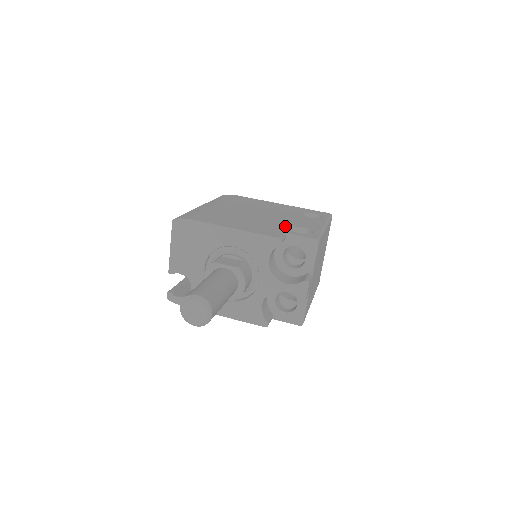
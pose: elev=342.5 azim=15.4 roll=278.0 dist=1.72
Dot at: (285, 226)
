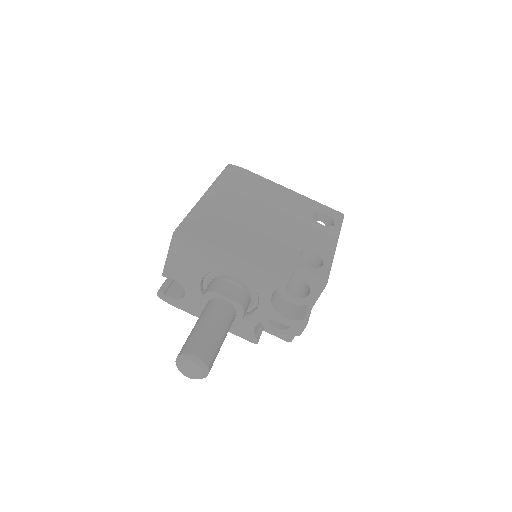
Dot at: (295, 249)
